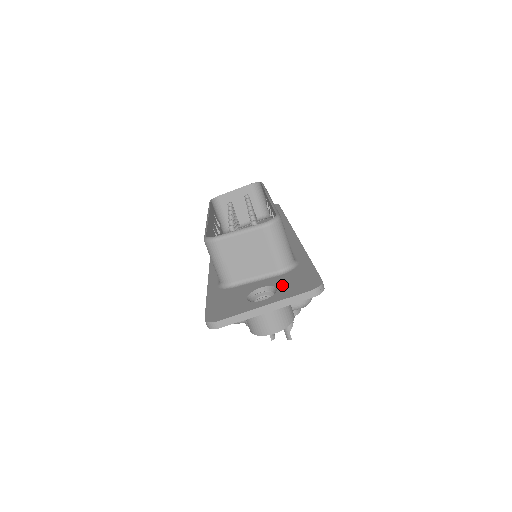
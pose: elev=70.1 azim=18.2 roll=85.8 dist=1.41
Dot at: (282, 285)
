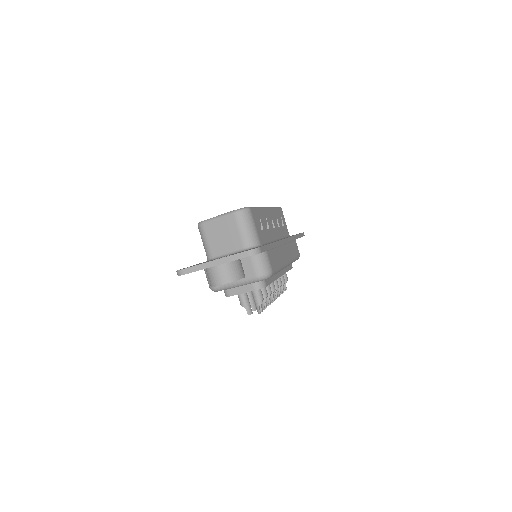
Dot at: occluded
